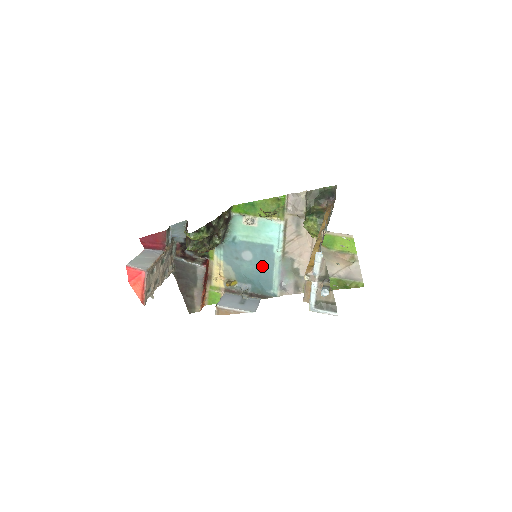
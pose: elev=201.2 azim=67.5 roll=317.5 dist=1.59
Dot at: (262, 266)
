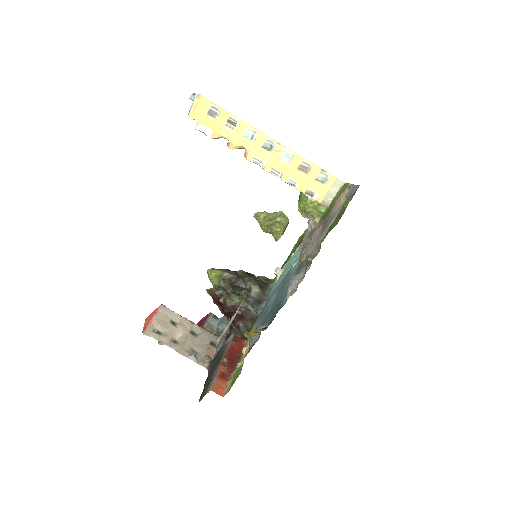
Dot at: (281, 291)
